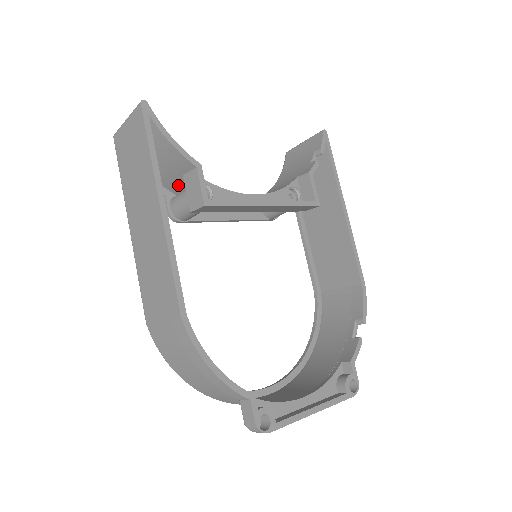
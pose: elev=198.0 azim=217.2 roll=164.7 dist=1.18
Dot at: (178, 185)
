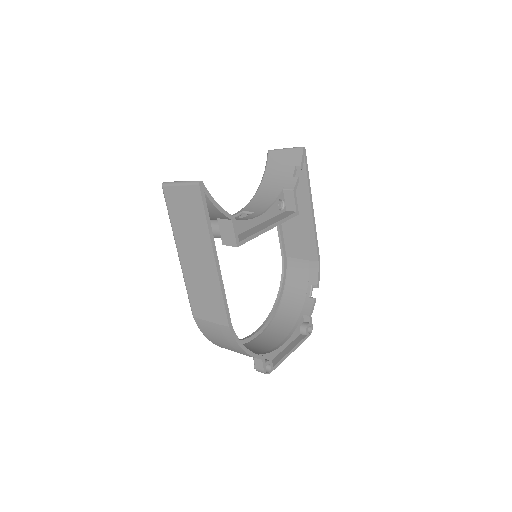
Dot at: occluded
